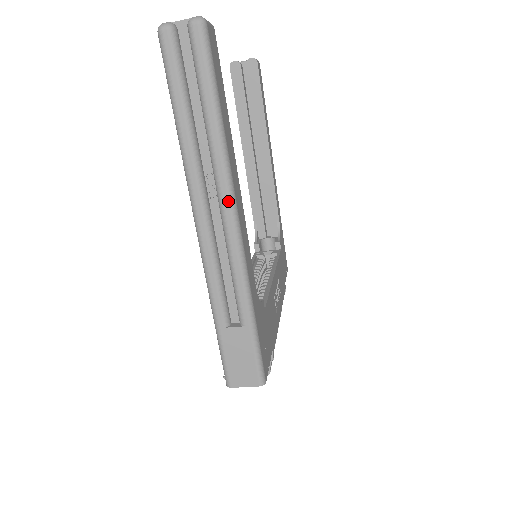
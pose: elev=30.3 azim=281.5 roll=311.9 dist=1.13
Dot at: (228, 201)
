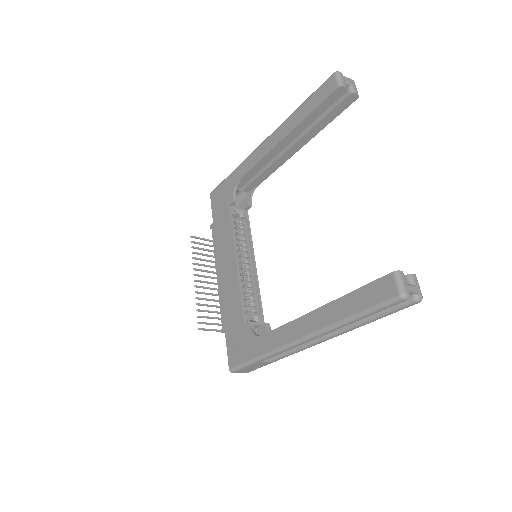
Dot at: occluded
